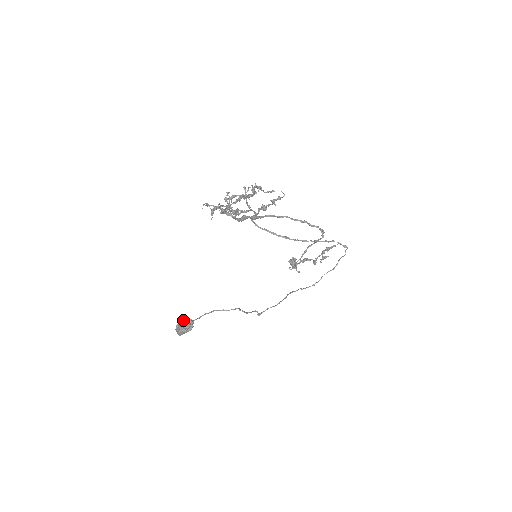
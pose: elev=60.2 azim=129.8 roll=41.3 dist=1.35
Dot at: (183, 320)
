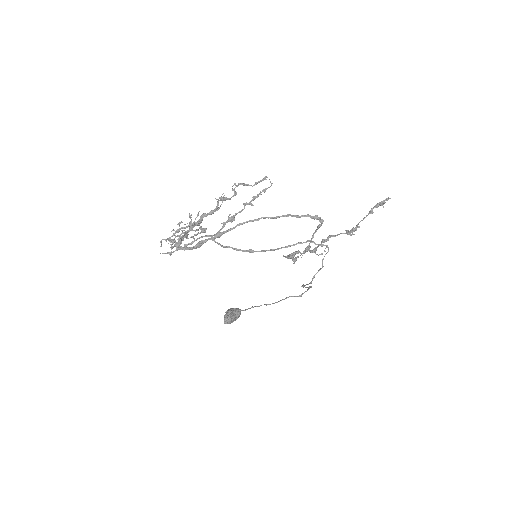
Dot at: (226, 312)
